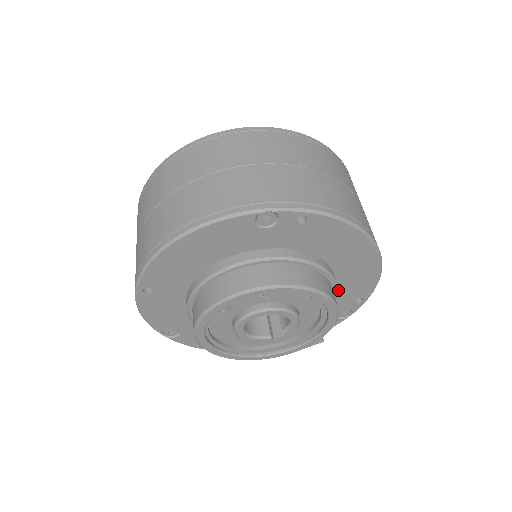
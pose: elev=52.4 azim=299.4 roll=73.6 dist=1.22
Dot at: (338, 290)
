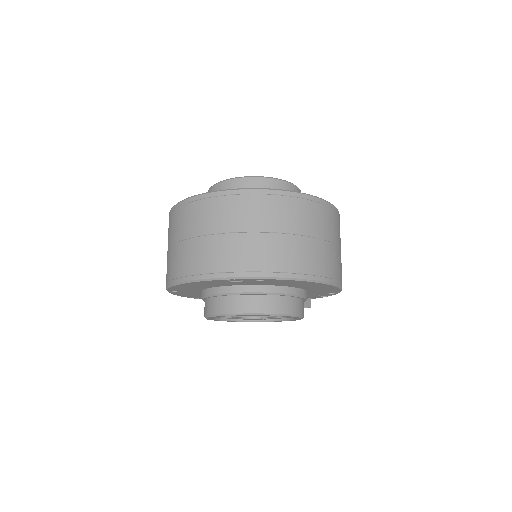
Dot at: (311, 291)
